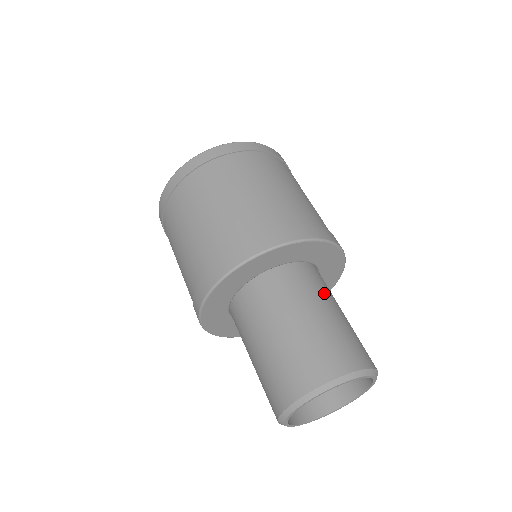
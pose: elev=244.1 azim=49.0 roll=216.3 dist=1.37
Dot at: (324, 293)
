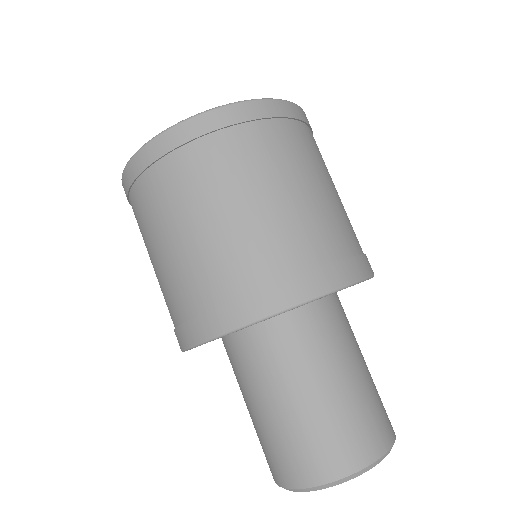
Dot at: (346, 342)
